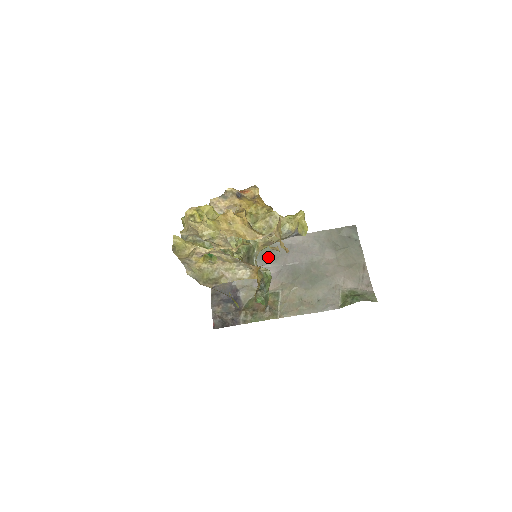
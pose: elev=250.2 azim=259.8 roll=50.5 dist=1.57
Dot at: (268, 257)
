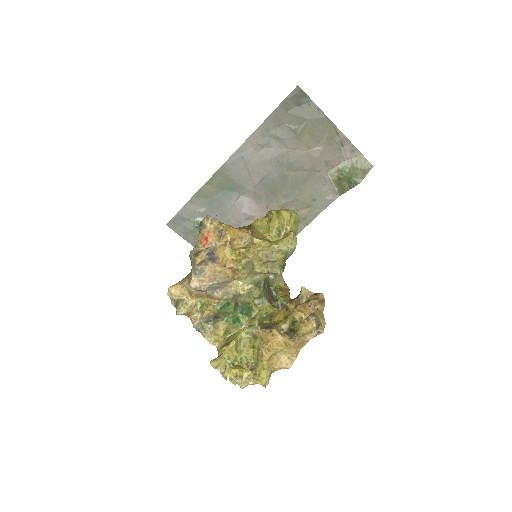
Dot at: (231, 189)
